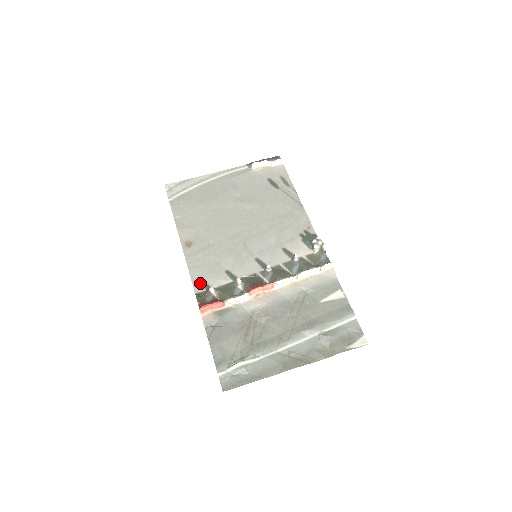
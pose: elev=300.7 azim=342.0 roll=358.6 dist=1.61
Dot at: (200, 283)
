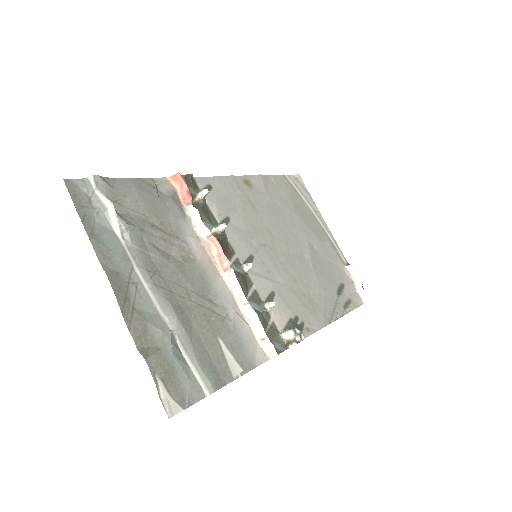
Dot at: (207, 185)
